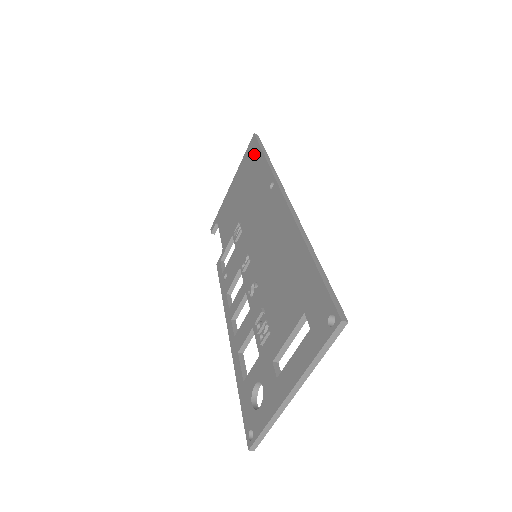
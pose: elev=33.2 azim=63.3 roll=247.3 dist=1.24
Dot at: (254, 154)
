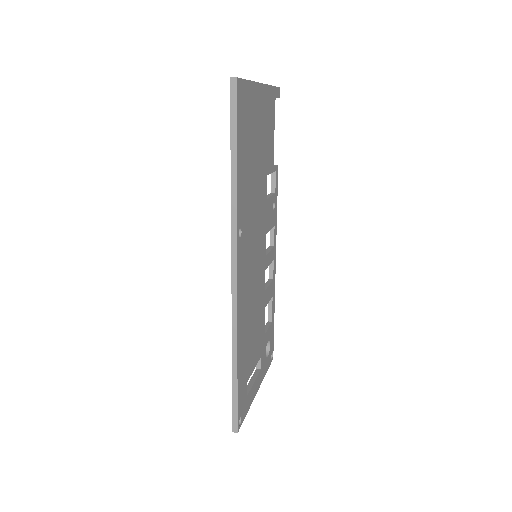
Dot at: occluded
